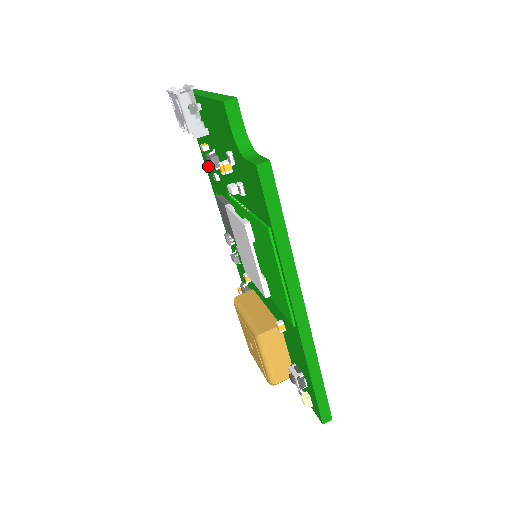
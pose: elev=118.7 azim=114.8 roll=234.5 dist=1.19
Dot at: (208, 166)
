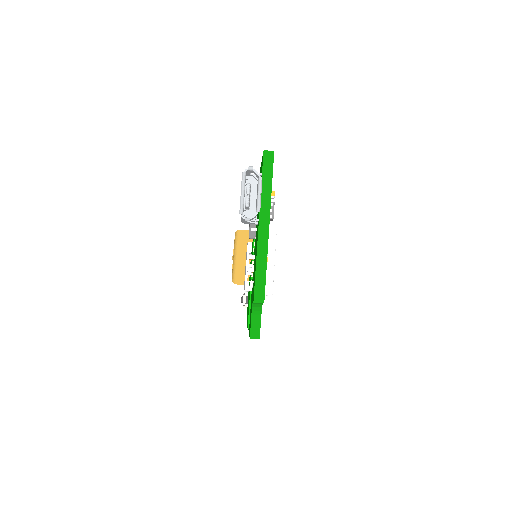
Dot at: occluded
